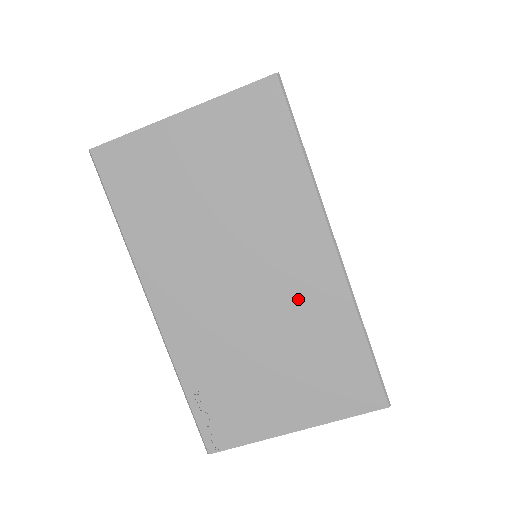
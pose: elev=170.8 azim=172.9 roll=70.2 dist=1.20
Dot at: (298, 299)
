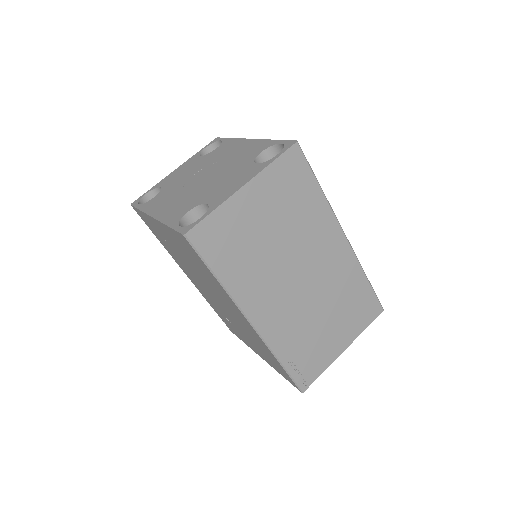
Dot at: (333, 275)
